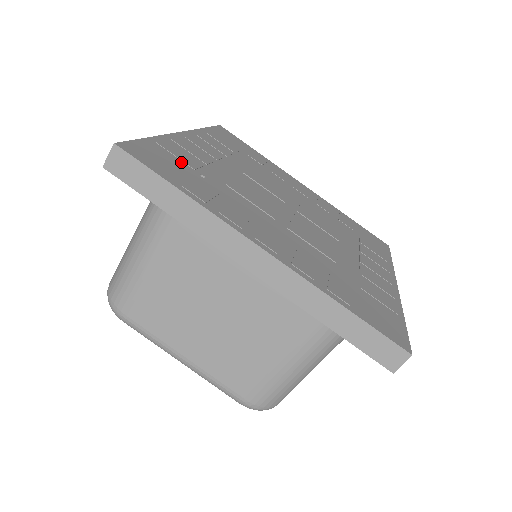
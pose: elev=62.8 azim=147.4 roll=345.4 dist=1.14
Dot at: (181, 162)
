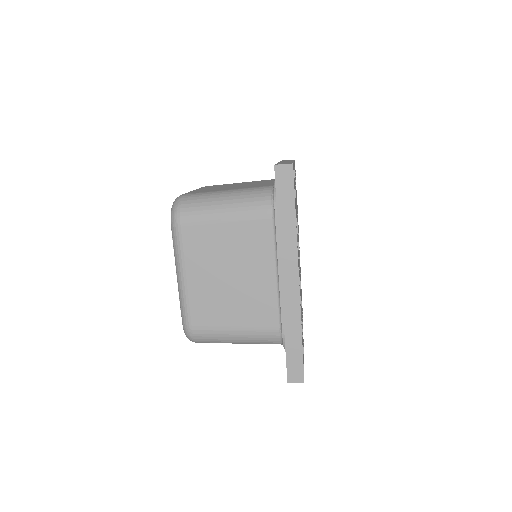
Dot at: (295, 191)
